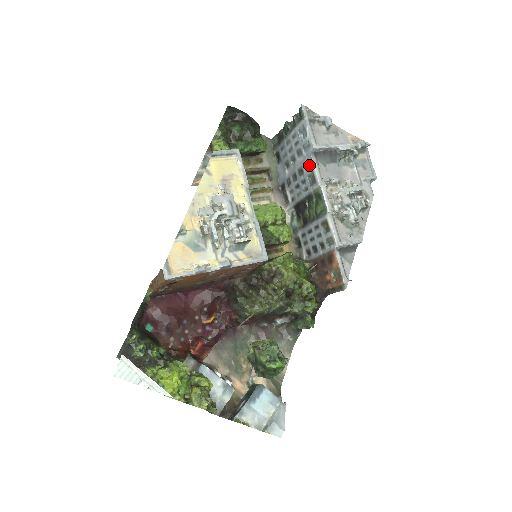
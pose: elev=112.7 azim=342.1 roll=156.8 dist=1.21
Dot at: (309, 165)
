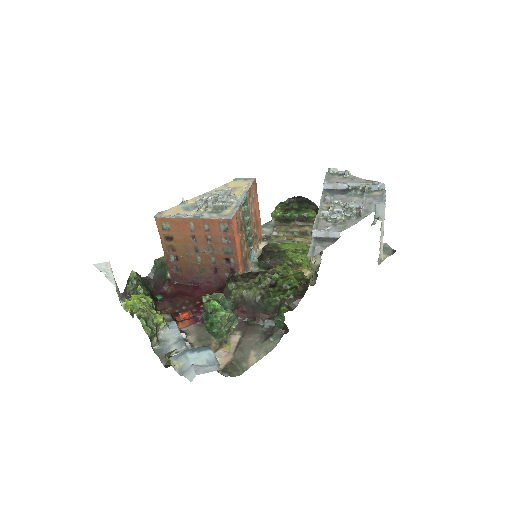
Dot at: occluded
